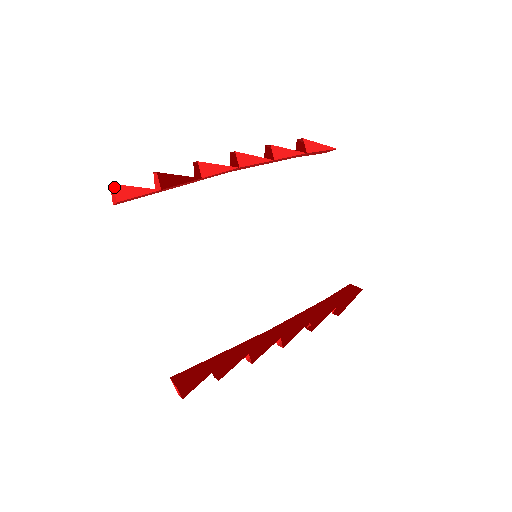
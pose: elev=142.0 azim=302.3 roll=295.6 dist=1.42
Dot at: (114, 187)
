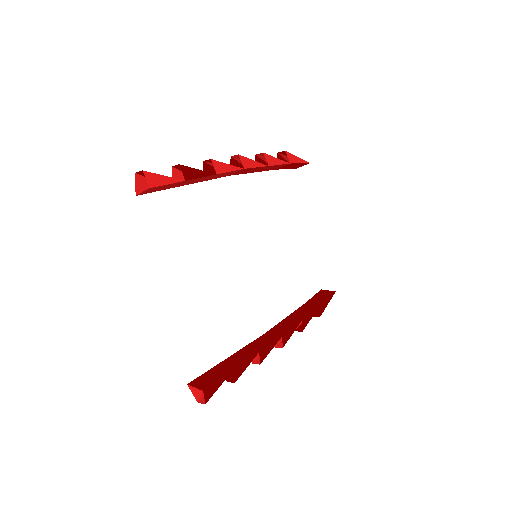
Dot at: (144, 173)
